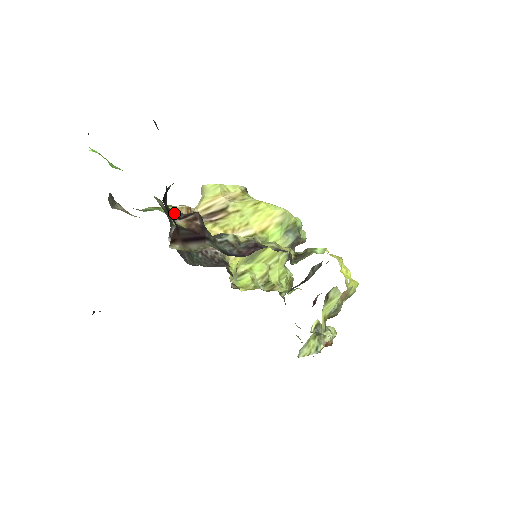
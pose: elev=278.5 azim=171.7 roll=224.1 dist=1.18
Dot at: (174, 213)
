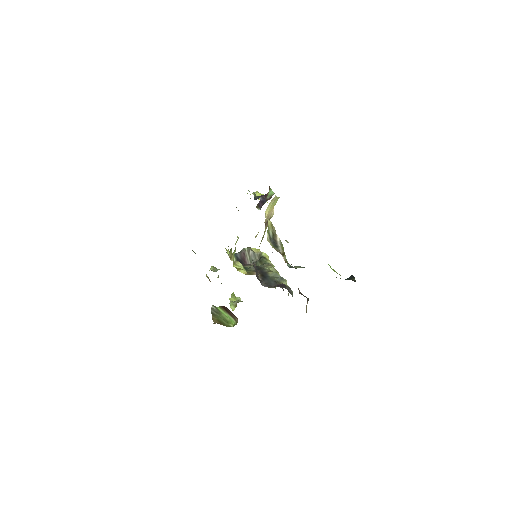
Dot at: occluded
